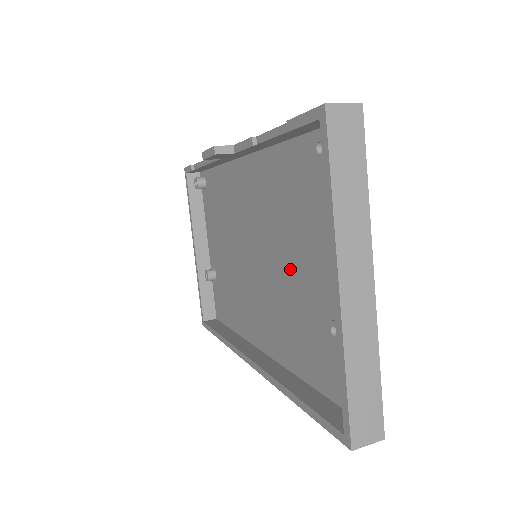
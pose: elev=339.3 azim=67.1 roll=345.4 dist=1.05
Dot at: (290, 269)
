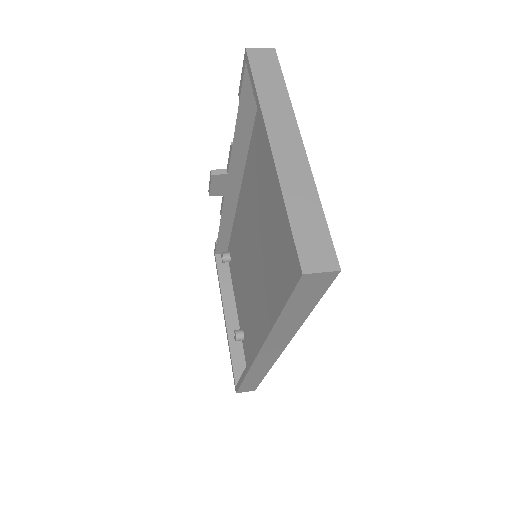
Dot at: (269, 223)
